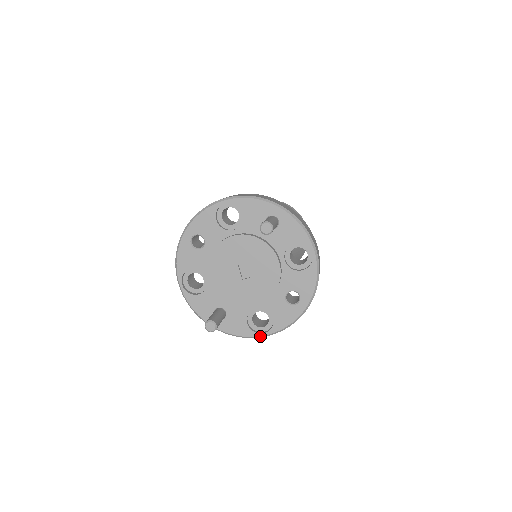
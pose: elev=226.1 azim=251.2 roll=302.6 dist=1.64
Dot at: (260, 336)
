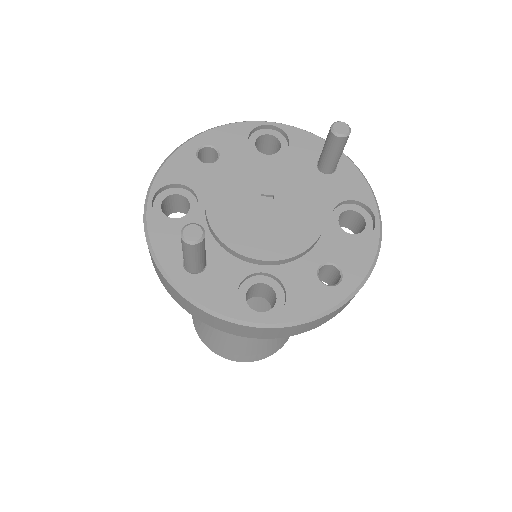
Dot at: (252, 322)
